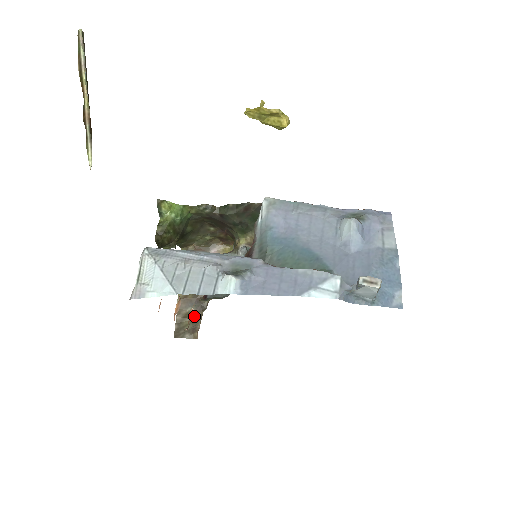
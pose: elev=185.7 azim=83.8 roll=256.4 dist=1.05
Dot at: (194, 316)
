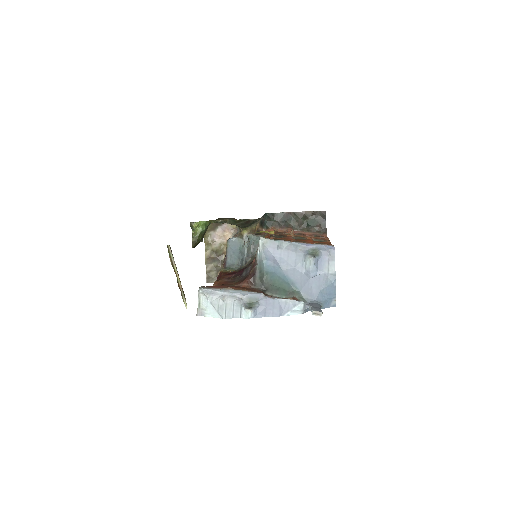
Dot at: (217, 268)
